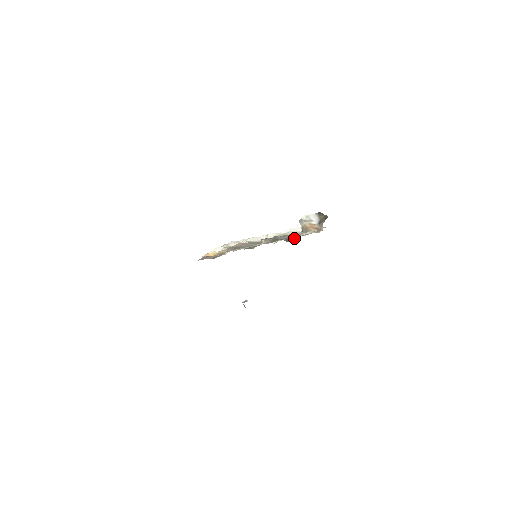
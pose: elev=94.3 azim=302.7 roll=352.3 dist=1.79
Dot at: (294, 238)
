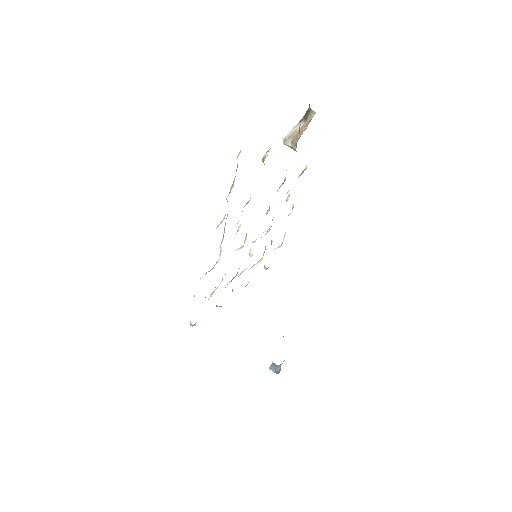
Dot at: occluded
